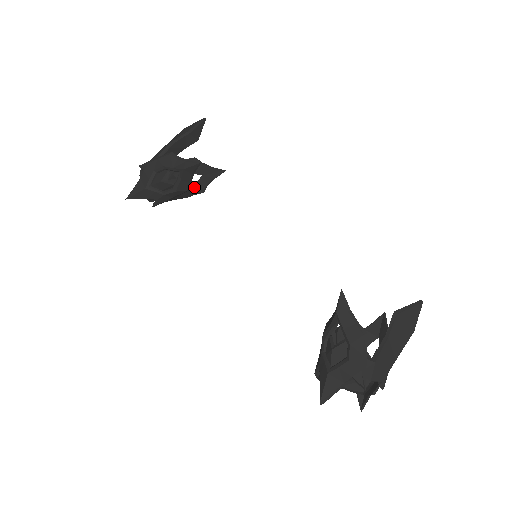
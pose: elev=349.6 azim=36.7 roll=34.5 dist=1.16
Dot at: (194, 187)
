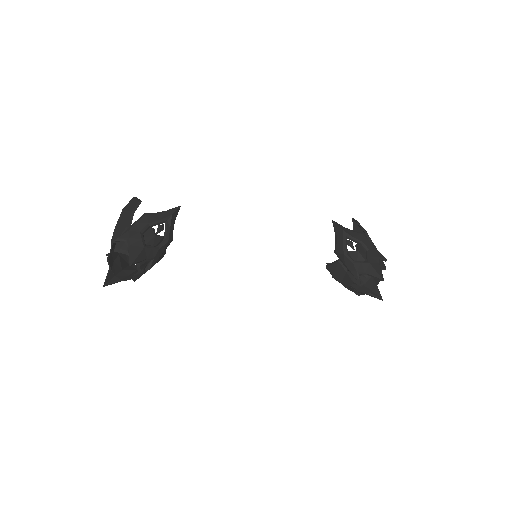
Dot at: occluded
